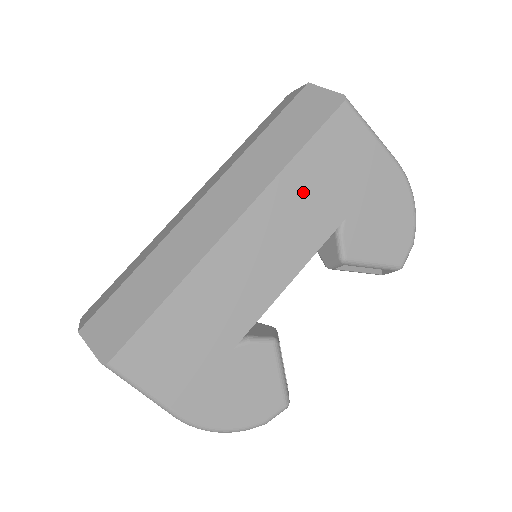
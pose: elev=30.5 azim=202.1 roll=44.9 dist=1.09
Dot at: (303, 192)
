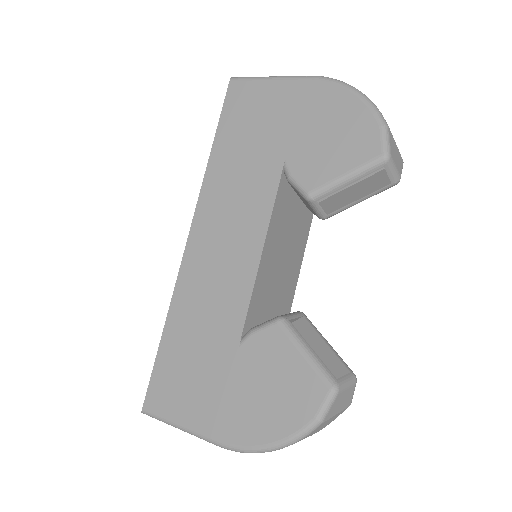
Dot at: (232, 171)
